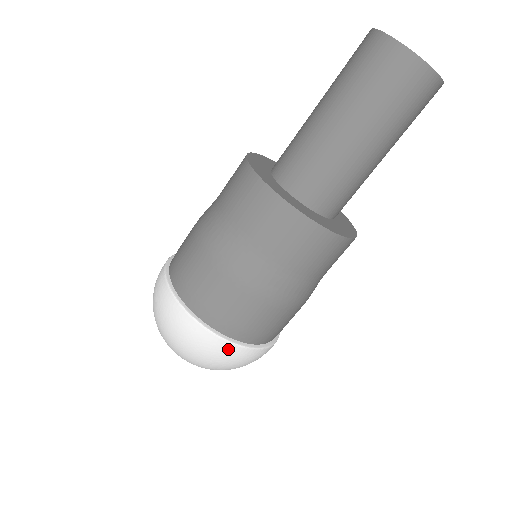
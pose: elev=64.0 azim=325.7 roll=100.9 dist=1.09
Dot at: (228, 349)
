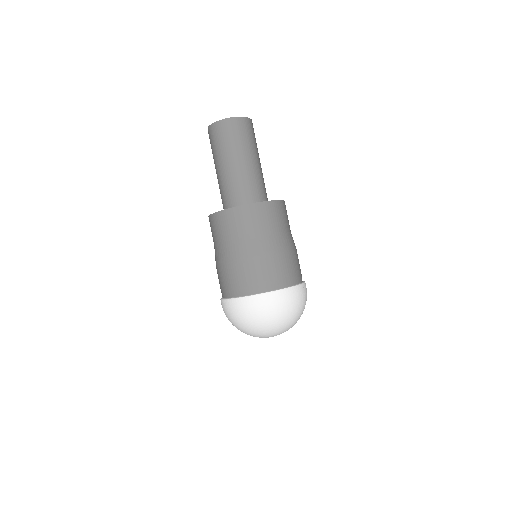
Dot at: (261, 299)
